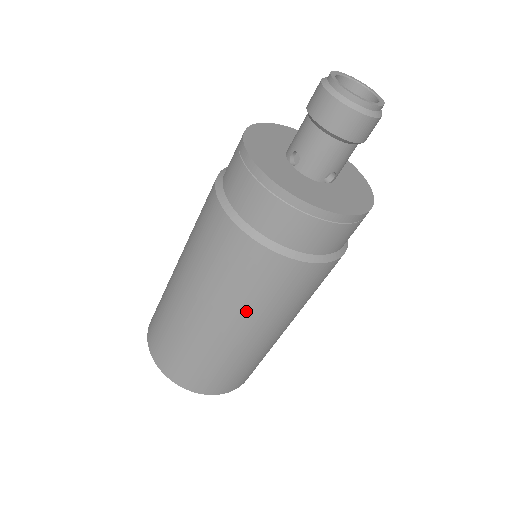
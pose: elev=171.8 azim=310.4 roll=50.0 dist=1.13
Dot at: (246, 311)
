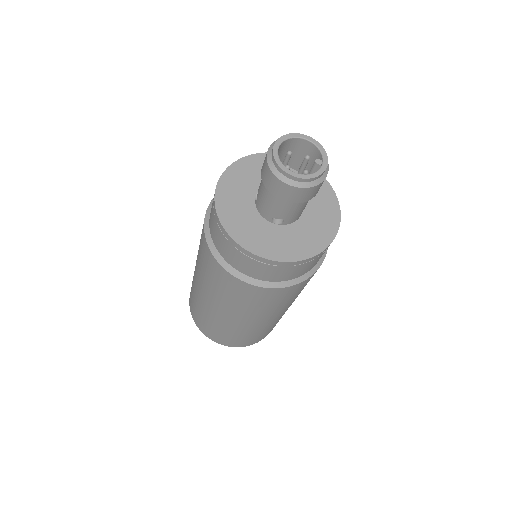
Dot at: occluded
